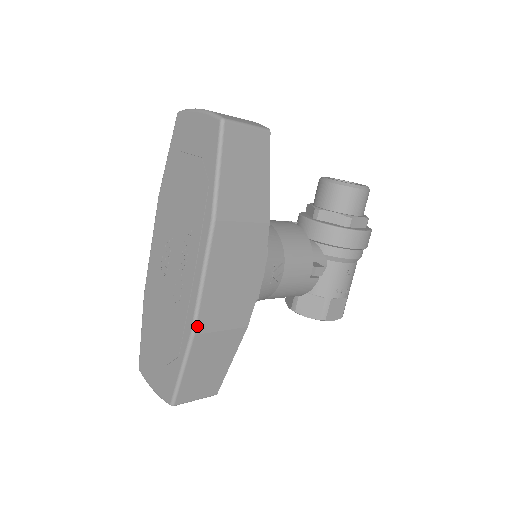
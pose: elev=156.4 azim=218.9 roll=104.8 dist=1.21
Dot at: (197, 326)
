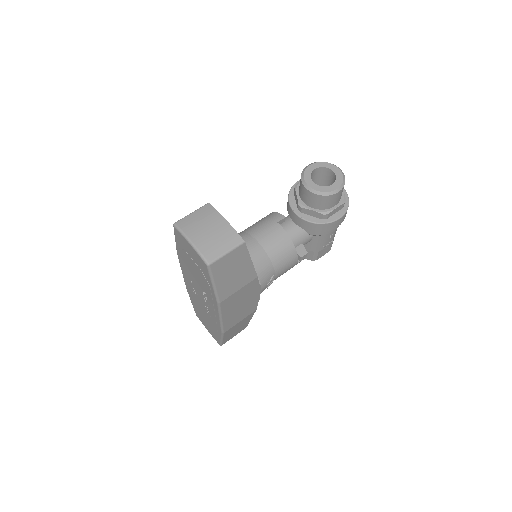
Dot at: (224, 330)
